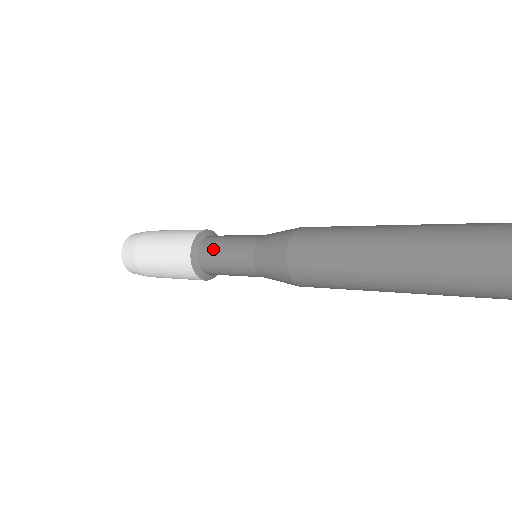
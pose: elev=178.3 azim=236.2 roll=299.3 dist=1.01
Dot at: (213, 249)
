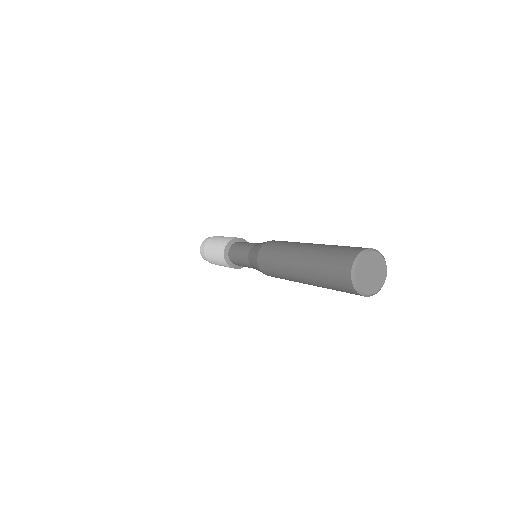
Dot at: (239, 244)
